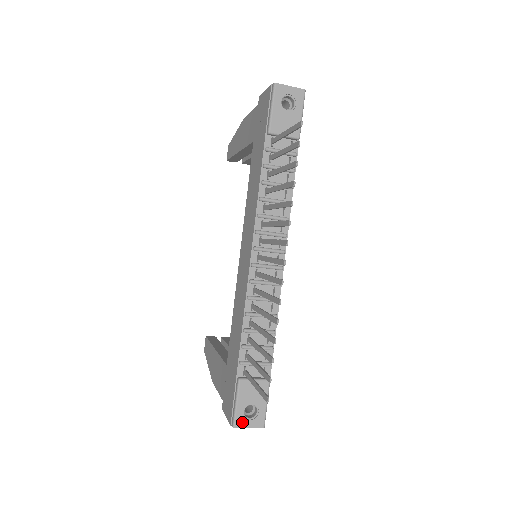
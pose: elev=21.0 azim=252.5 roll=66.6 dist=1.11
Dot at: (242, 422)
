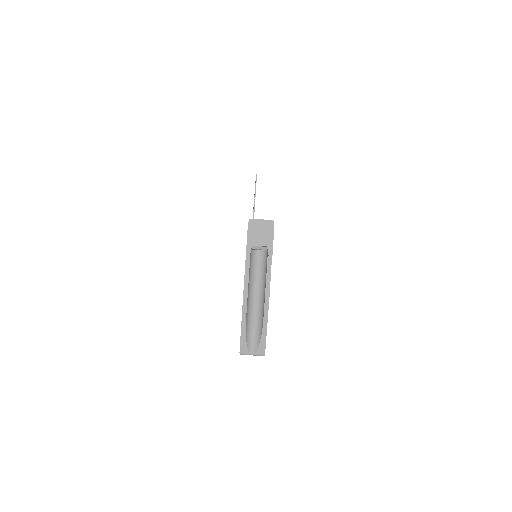
Dot at: (256, 220)
